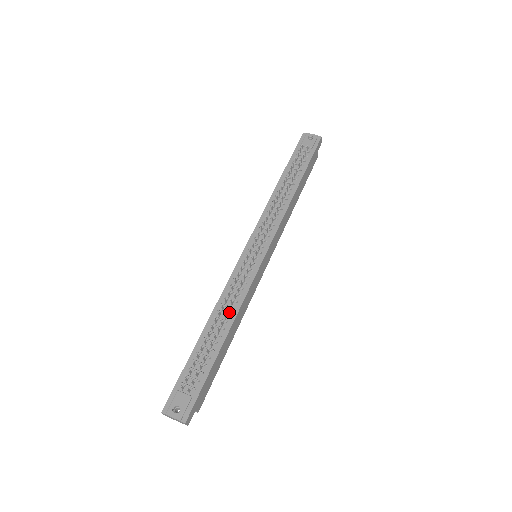
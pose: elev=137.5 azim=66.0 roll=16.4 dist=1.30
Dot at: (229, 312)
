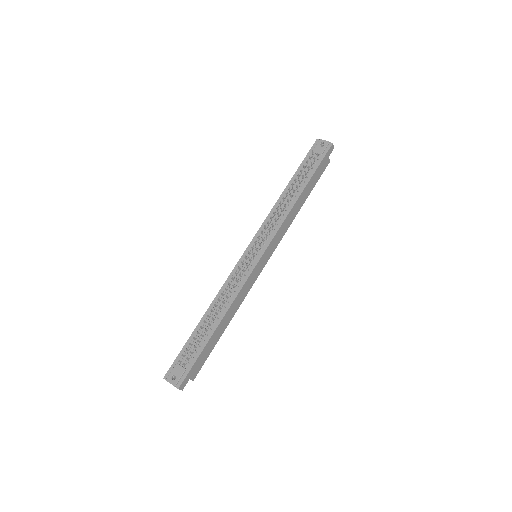
Dot at: (224, 304)
